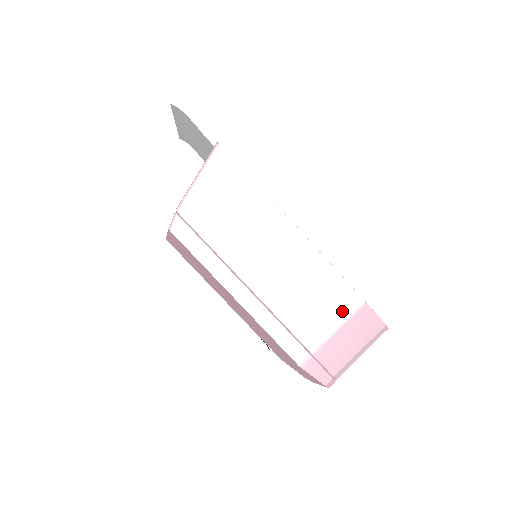
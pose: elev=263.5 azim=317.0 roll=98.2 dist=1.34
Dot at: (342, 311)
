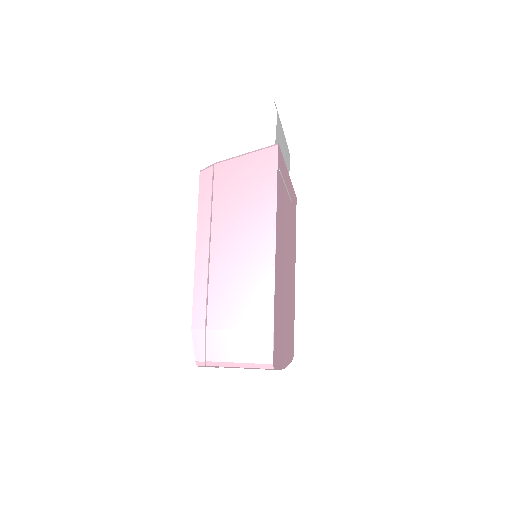
Dot at: (252, 322)
